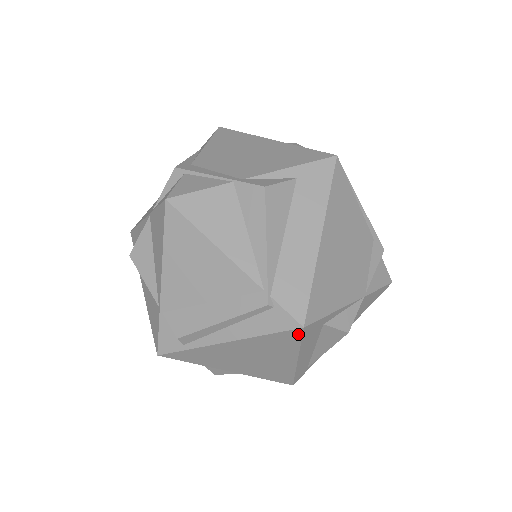
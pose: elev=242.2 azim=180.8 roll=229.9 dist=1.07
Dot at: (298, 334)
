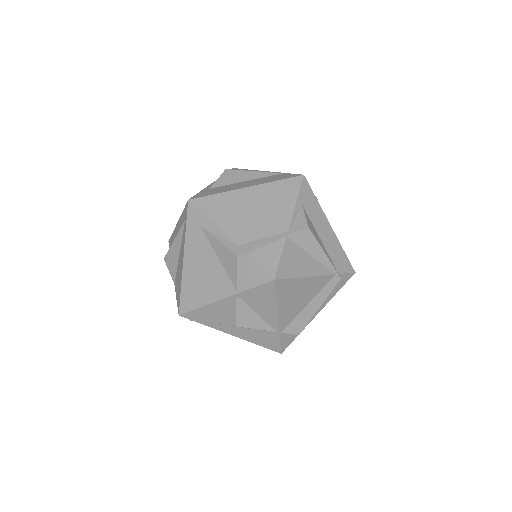
Dot at: occluded
